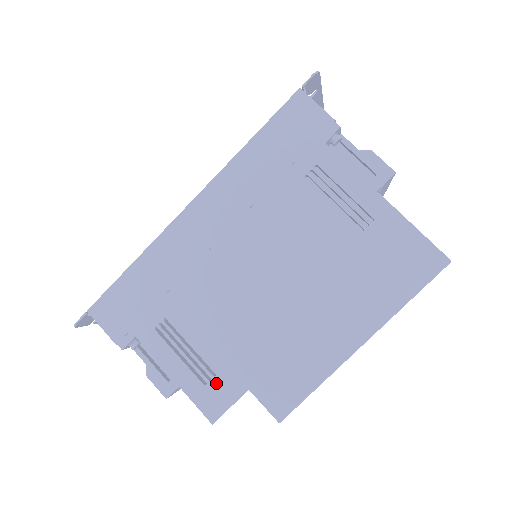
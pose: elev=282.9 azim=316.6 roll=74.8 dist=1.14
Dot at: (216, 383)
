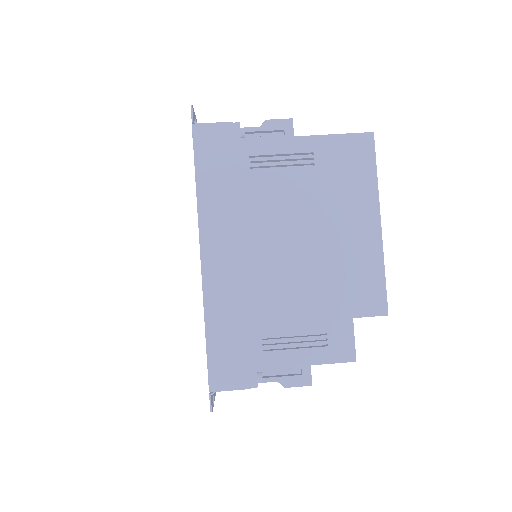
Dot at: (332, 337)
